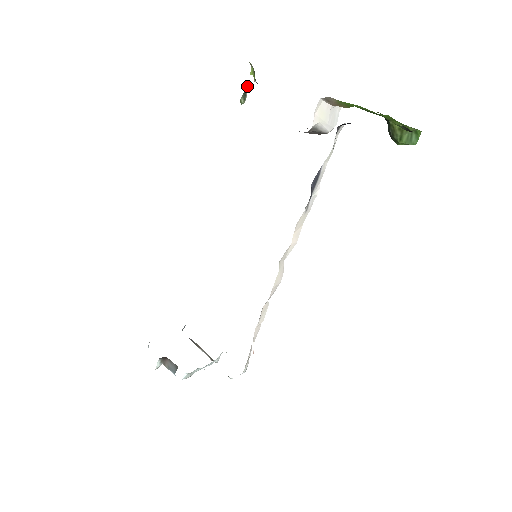
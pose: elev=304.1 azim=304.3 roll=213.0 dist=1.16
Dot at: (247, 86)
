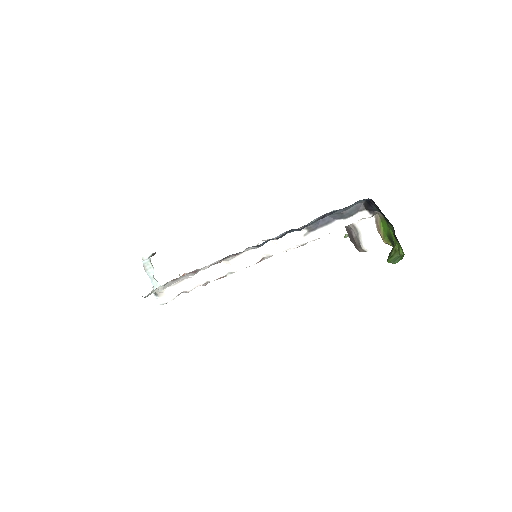
Dot at: occluded
